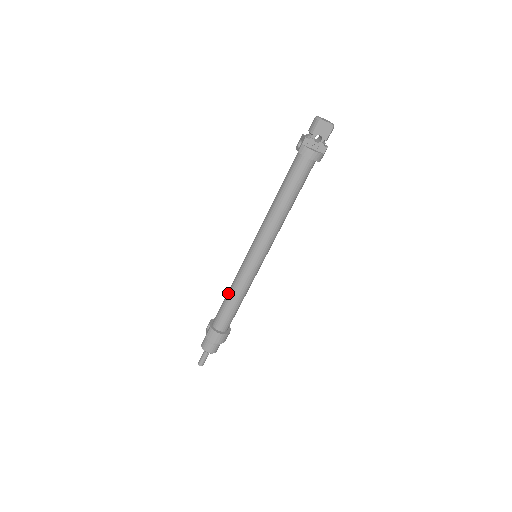
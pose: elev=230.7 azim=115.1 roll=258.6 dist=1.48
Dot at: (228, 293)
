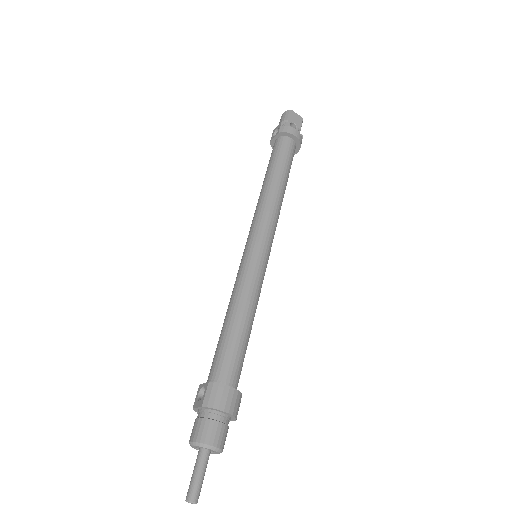
Dot at: (228, 314)
